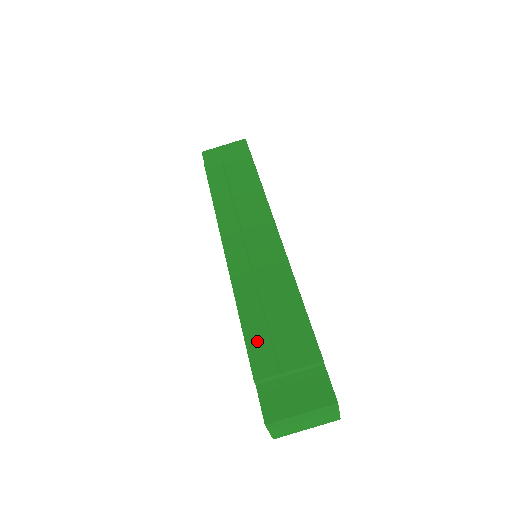
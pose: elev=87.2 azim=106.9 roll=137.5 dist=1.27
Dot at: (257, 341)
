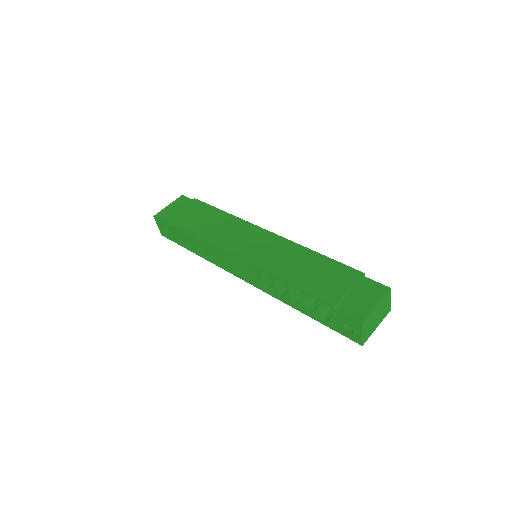
Dot at: (314, 287)
